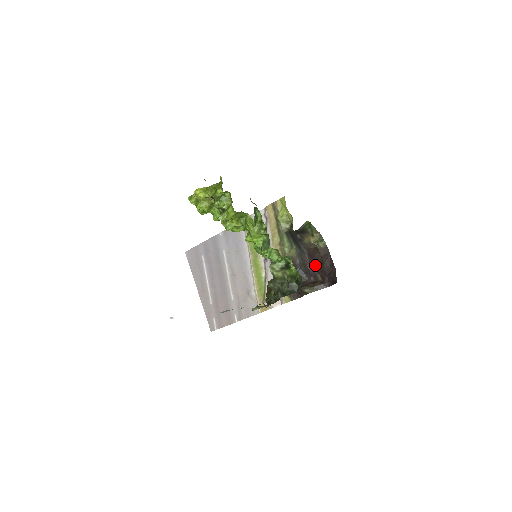
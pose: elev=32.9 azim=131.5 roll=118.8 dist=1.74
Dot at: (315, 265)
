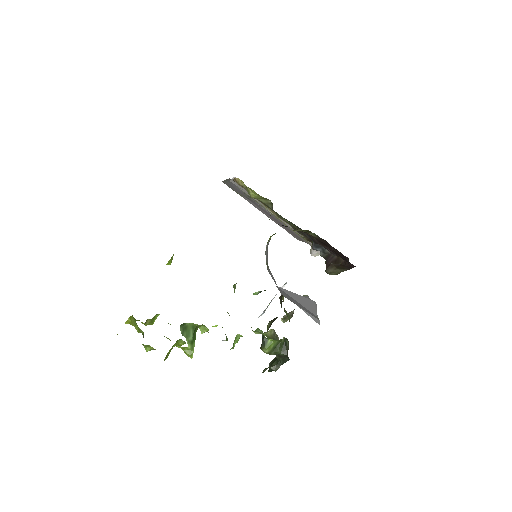
Dot at: (325, 245)
